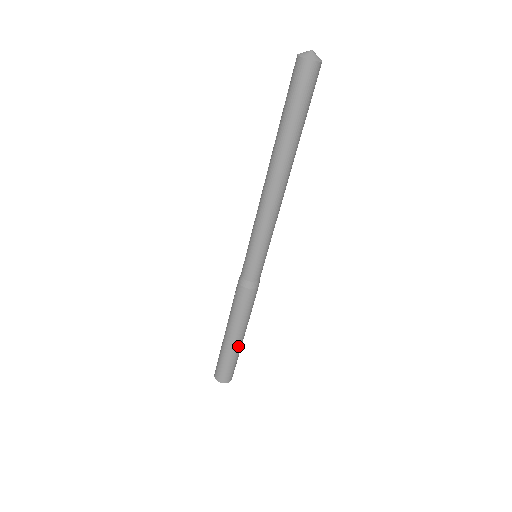
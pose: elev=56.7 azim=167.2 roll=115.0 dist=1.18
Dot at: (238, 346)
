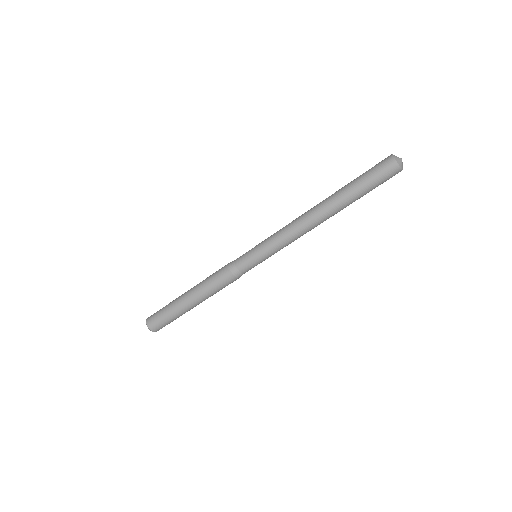
Dot at: (185, 309)
